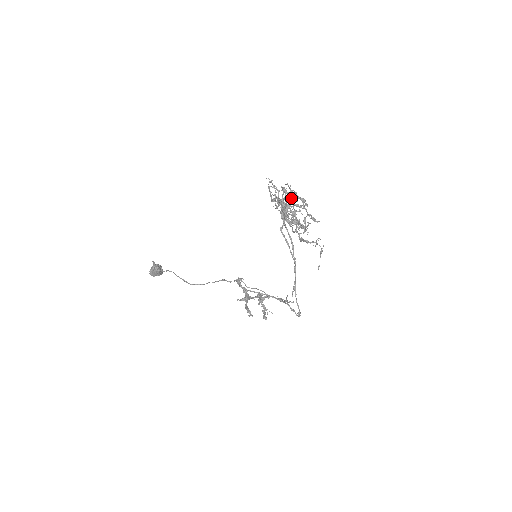
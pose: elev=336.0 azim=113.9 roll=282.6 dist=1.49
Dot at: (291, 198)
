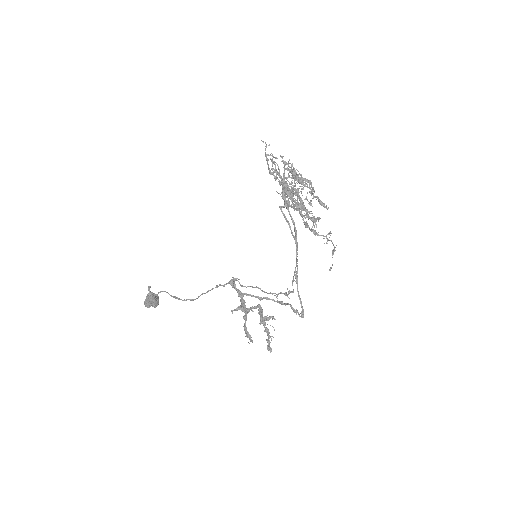
Dot at: (293, 172)
